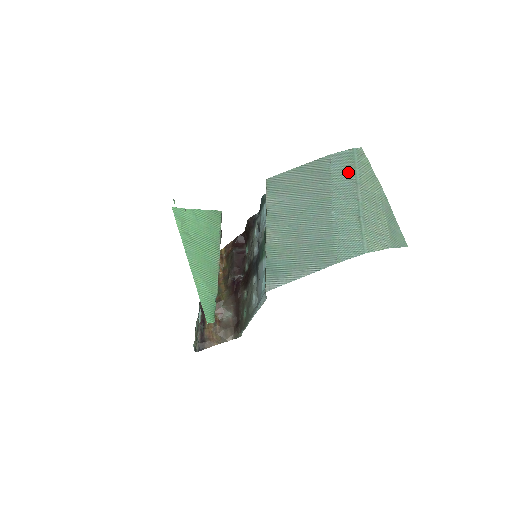
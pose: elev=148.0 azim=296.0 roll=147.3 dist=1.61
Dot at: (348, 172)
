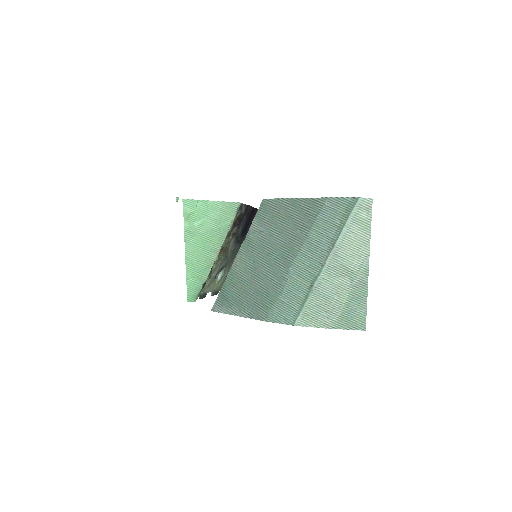
Dot at: (333, 228)
